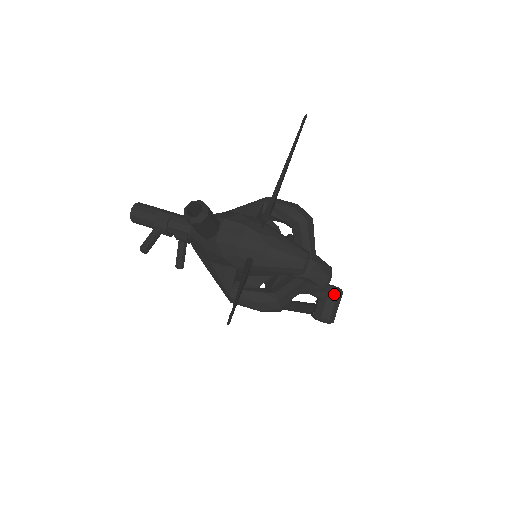
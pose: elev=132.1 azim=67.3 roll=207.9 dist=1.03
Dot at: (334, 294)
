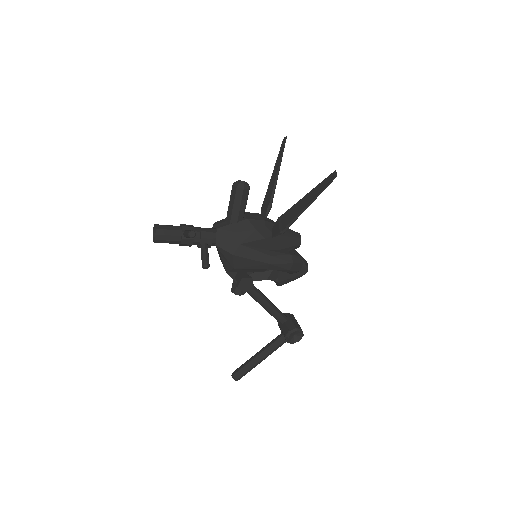
Dot at: (292, 316)
